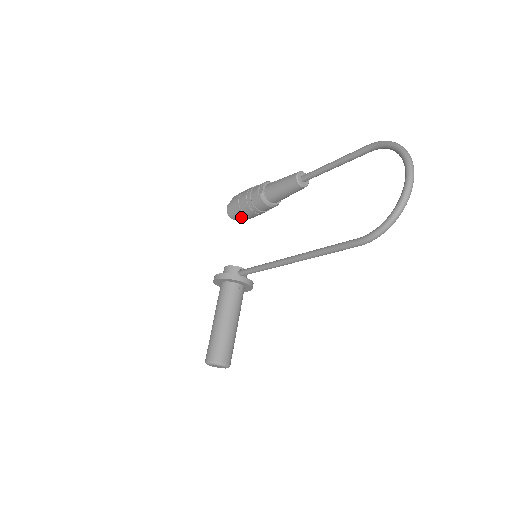
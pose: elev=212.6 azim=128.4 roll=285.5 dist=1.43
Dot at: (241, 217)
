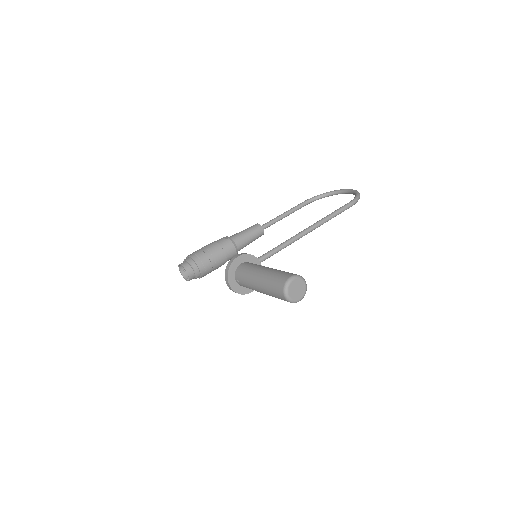
Dot at: (204, 264)
